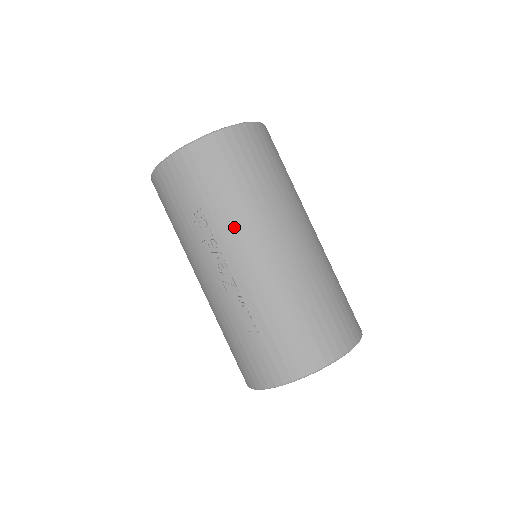
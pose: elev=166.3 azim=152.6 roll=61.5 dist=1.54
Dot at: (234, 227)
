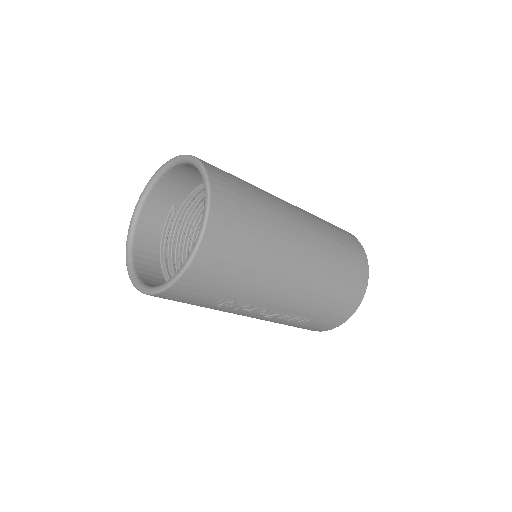
Dot at: (260, 291)
